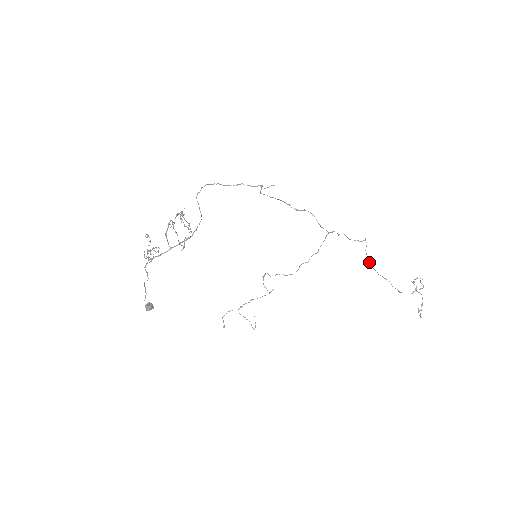
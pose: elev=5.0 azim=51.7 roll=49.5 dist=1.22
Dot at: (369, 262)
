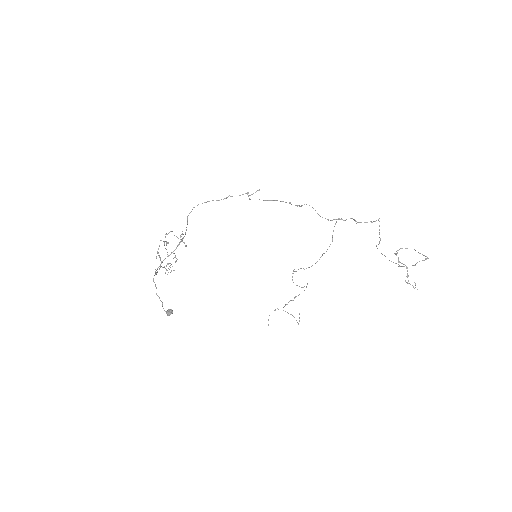
Dot at: (379, 241)
